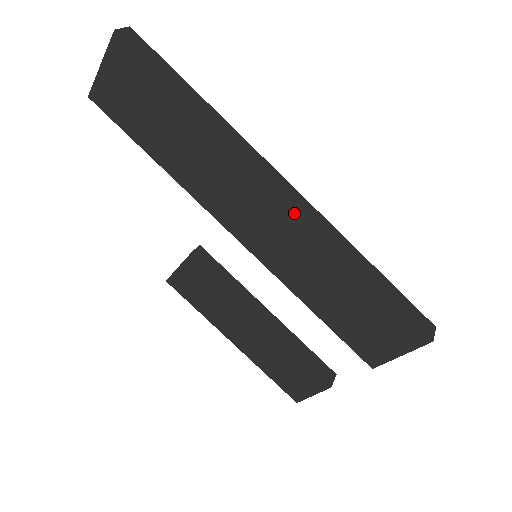
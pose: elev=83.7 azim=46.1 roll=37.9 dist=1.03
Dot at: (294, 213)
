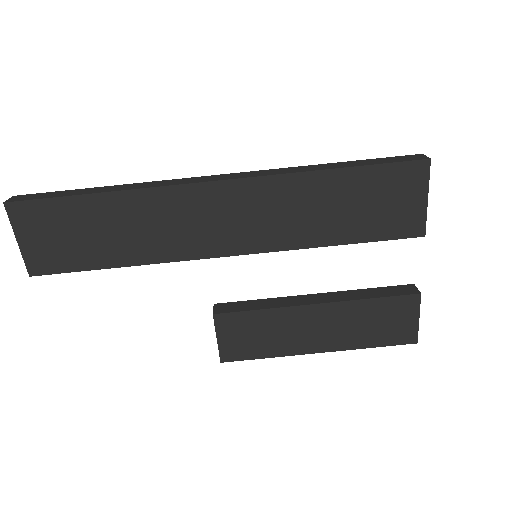
Dot at: (241, 184)
